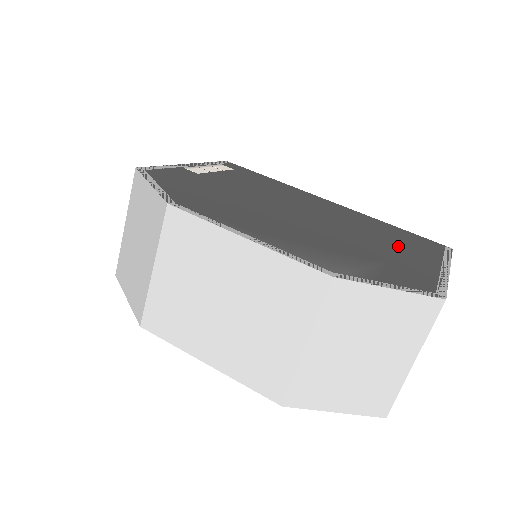
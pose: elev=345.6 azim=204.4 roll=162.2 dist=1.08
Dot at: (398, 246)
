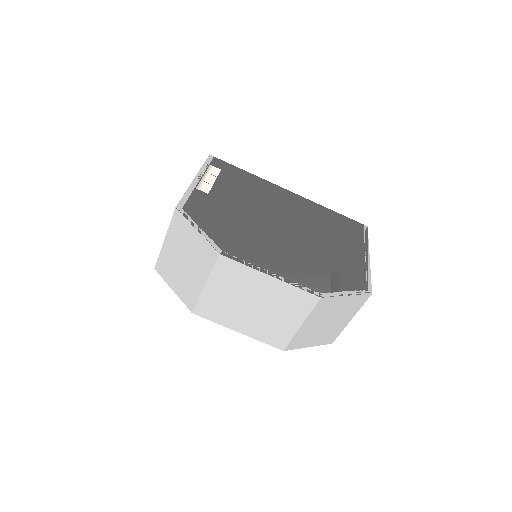
Dot at: (341, 241)
